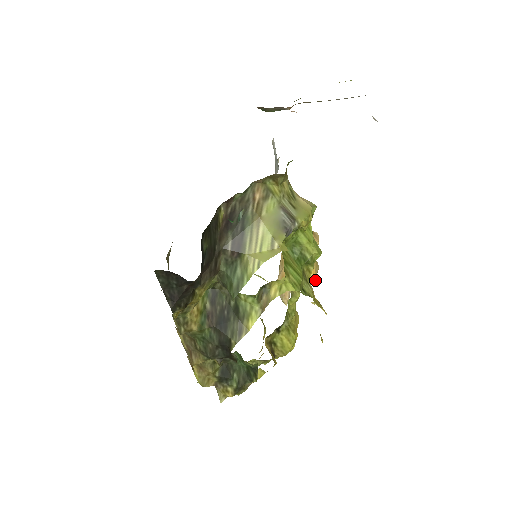
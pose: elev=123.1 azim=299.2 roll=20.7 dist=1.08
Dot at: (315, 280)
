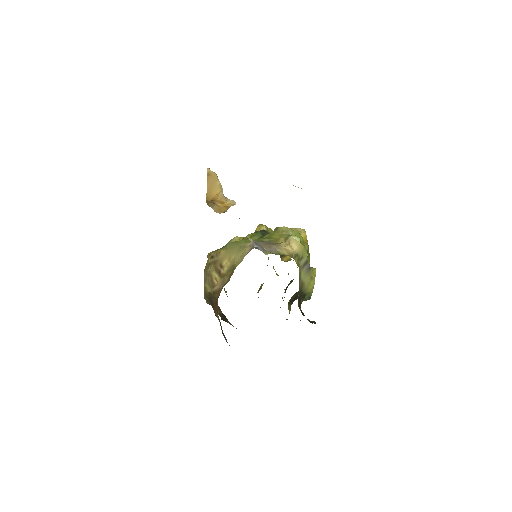
Dot at: occluded
